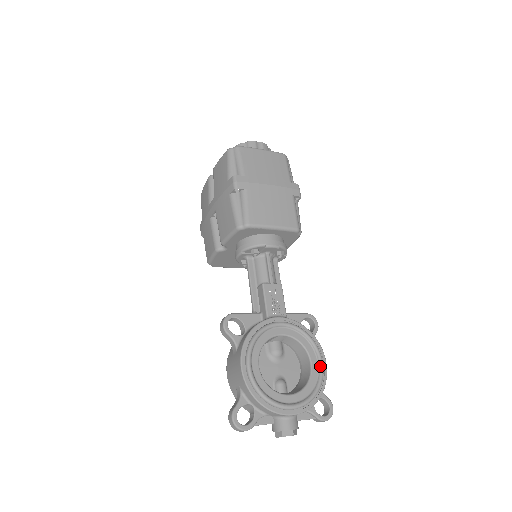
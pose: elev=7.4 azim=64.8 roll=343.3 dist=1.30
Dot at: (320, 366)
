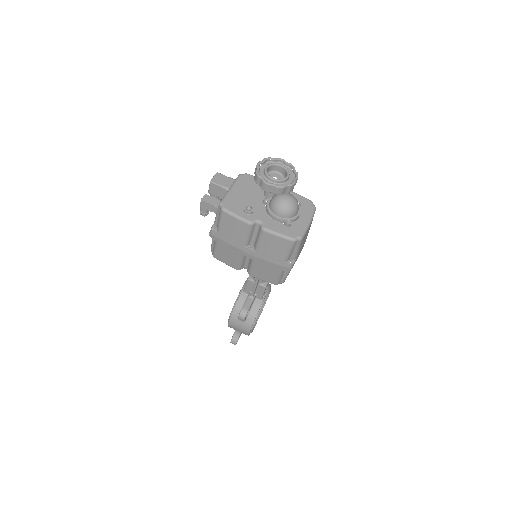
Dot at: occluded
